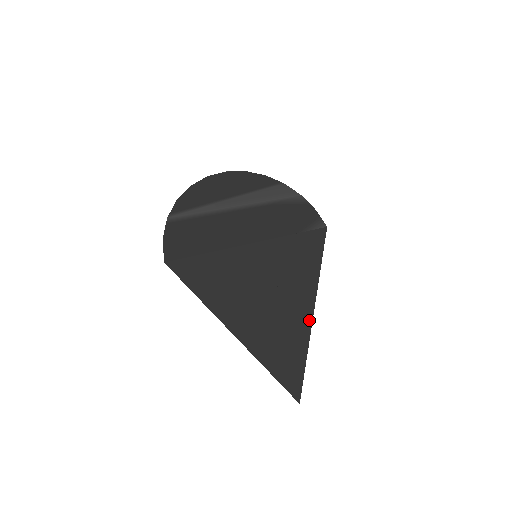
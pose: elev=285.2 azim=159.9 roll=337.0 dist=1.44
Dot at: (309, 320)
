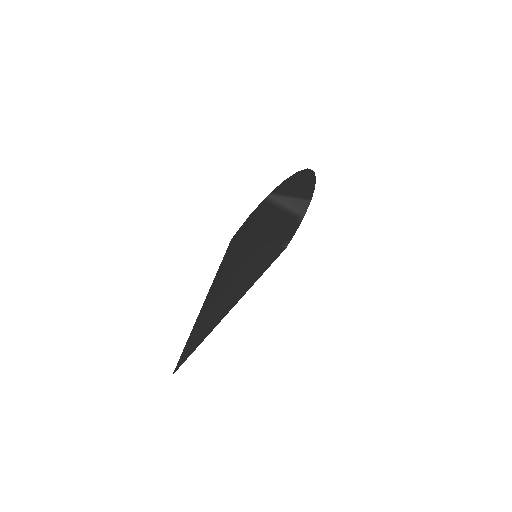
Dot at: occluded
